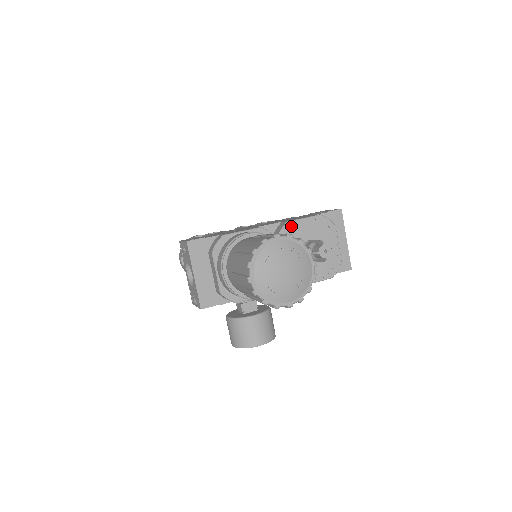
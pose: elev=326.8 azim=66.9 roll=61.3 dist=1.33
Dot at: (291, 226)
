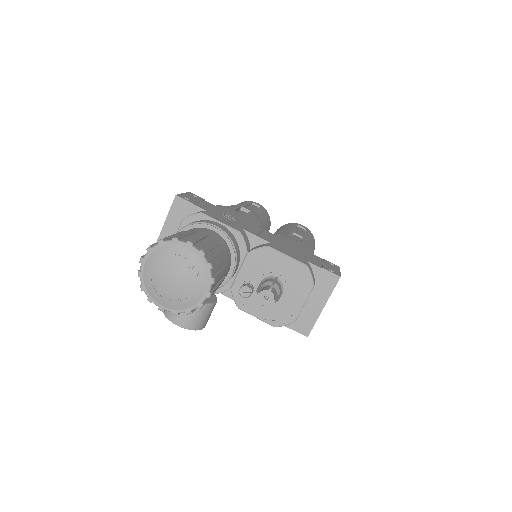
Dot at: (269, 252)
